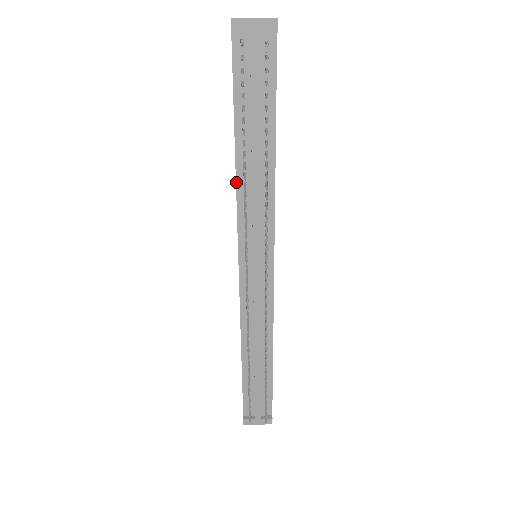
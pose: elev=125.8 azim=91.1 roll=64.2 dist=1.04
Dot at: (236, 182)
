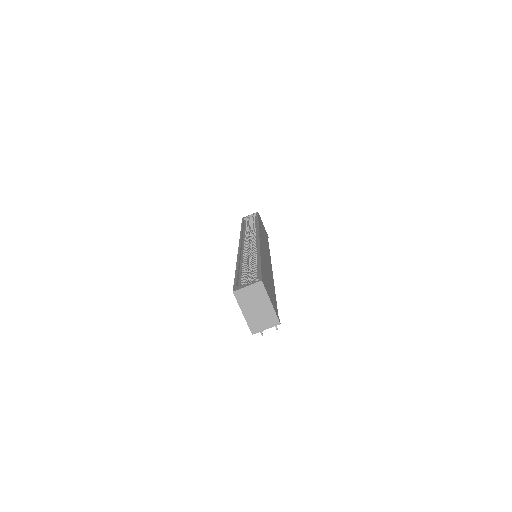
Dot at: occluded
